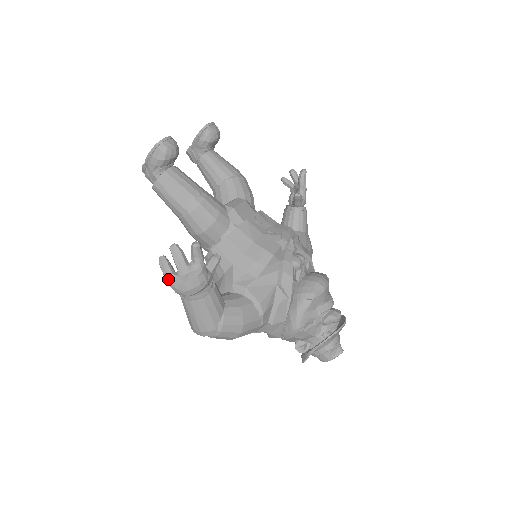
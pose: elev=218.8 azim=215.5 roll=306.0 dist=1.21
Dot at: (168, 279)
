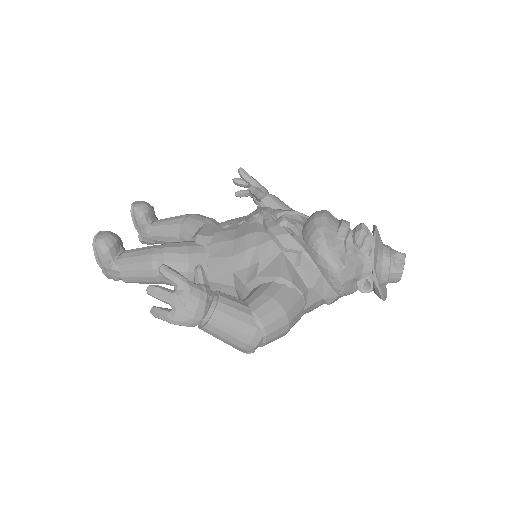
Dot at: (169, 320)
